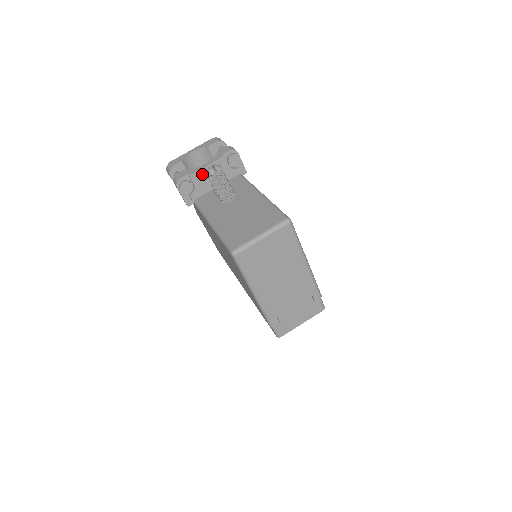
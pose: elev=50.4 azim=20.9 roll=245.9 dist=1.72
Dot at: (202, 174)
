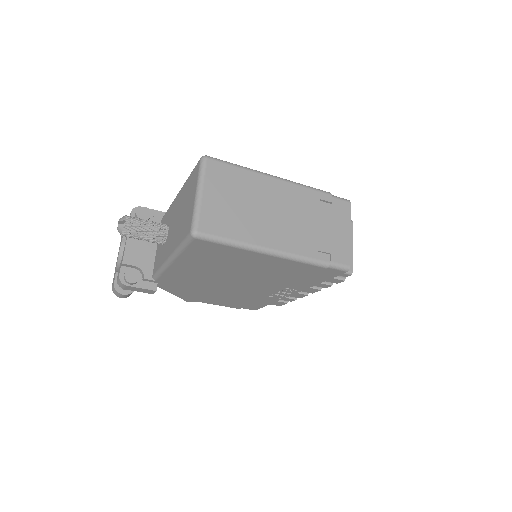
Dot at: (131, 251)
